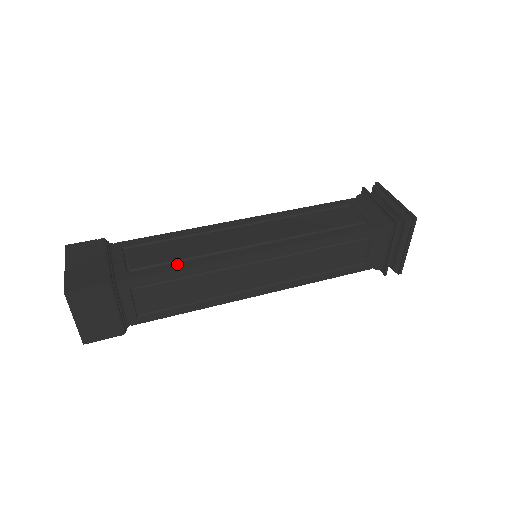
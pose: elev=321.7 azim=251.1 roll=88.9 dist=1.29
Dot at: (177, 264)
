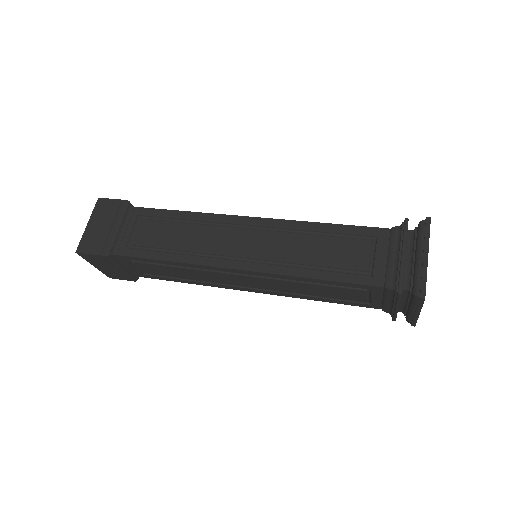
Dot at: occluded
